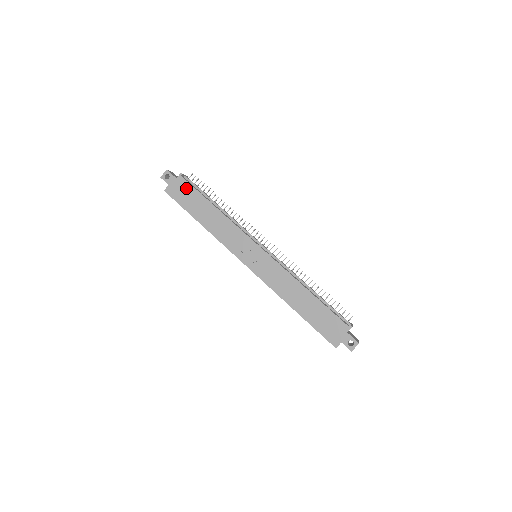
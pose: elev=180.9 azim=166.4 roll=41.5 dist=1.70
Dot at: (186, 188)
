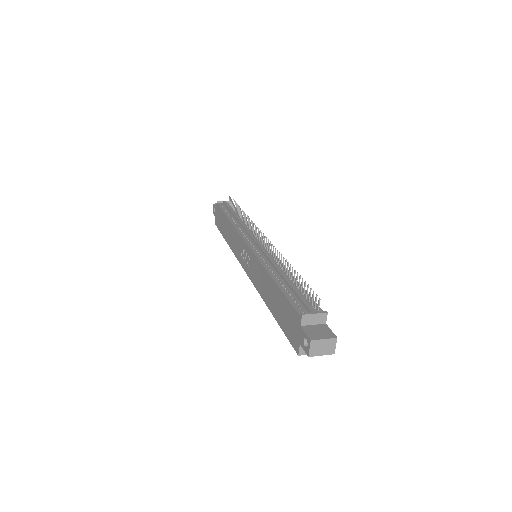
Dot at: (219, 213)
